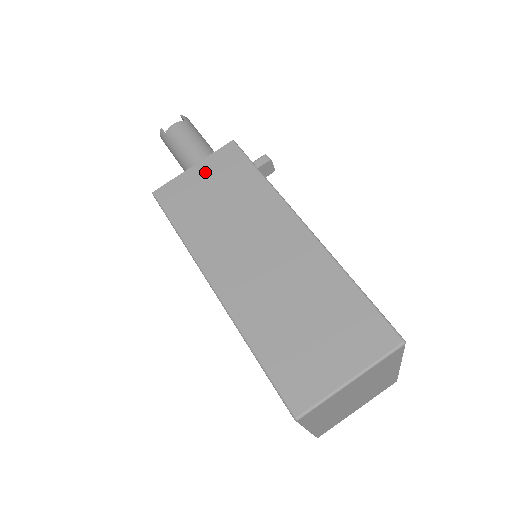
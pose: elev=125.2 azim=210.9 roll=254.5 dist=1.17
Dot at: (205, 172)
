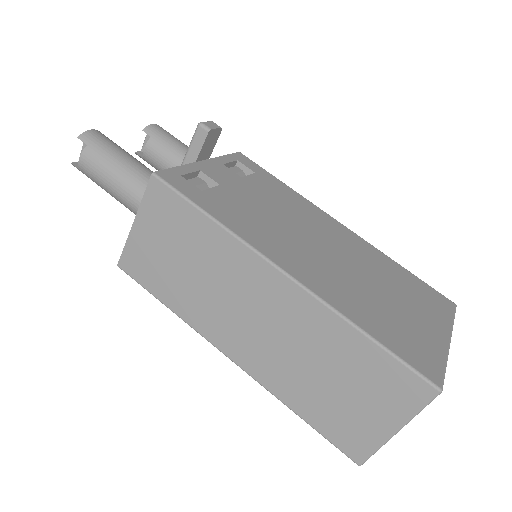
Dot at: (149, 228)
